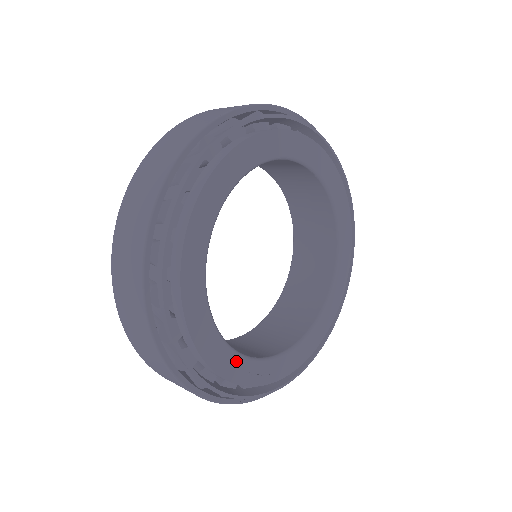
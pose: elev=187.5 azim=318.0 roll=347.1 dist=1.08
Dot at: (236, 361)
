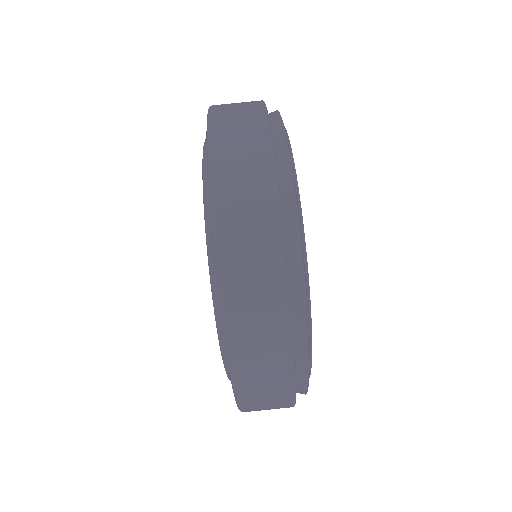
Dot at: occluded
